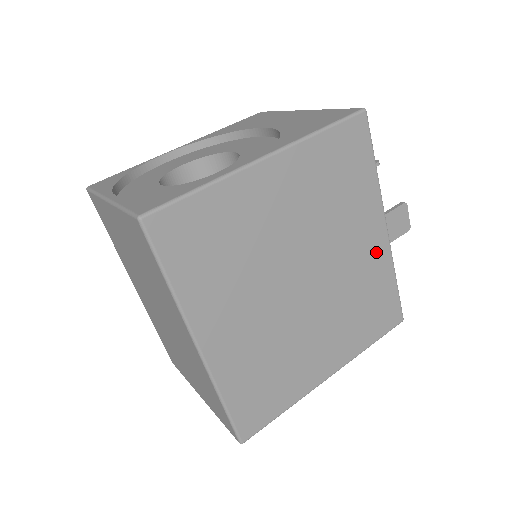
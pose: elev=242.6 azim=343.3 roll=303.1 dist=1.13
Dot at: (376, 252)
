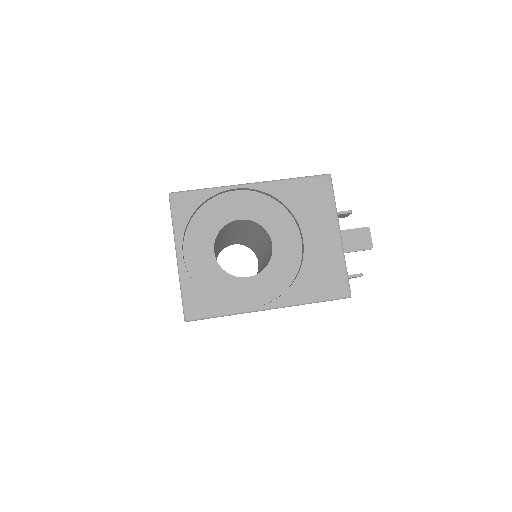
Dot at: occluded
